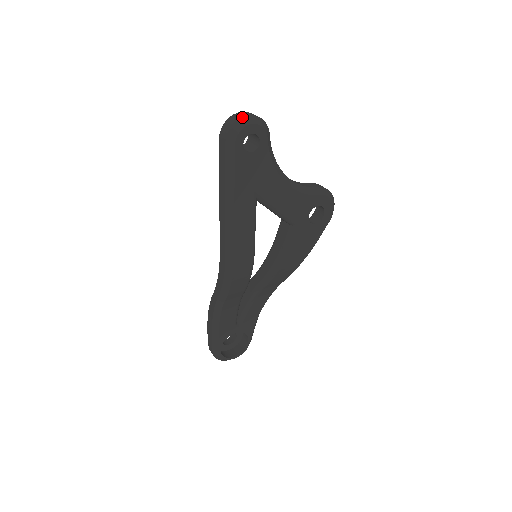
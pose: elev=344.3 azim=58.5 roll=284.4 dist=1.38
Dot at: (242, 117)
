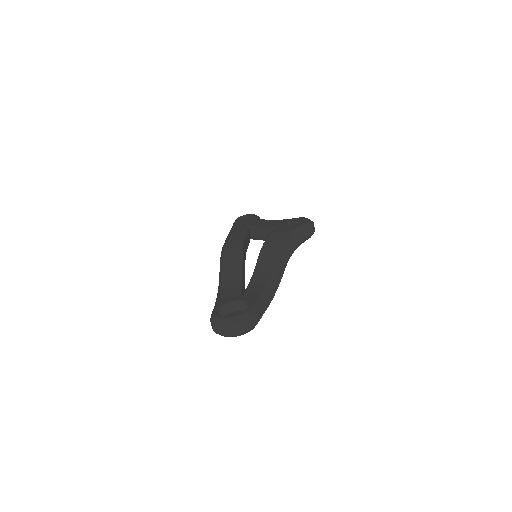
Dot at: occluded
